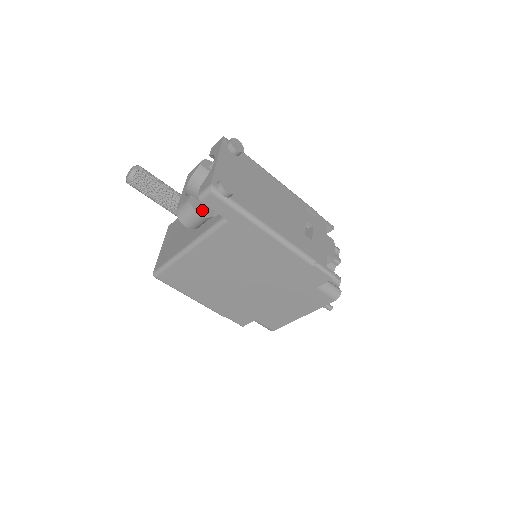
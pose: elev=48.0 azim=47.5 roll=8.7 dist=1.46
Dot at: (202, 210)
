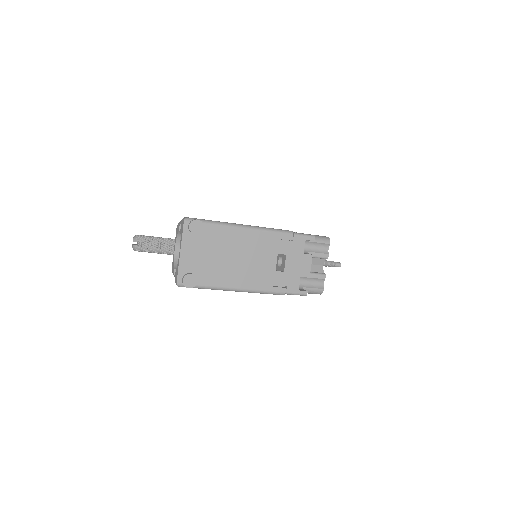
Dot at: occluded
